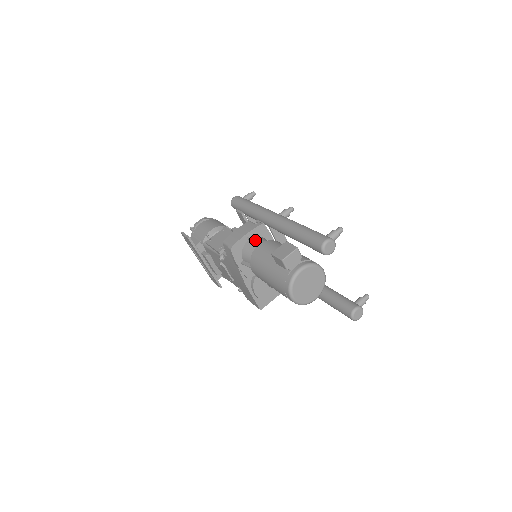
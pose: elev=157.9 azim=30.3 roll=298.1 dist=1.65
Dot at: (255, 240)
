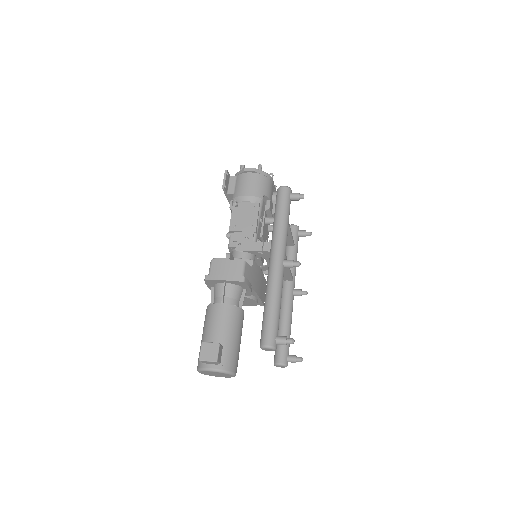
Dot at: (228, 288)
